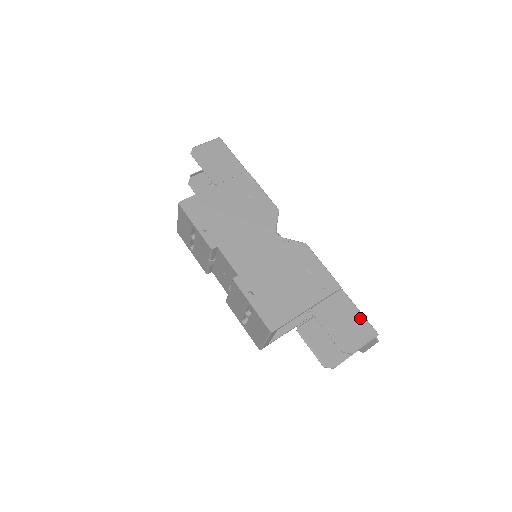
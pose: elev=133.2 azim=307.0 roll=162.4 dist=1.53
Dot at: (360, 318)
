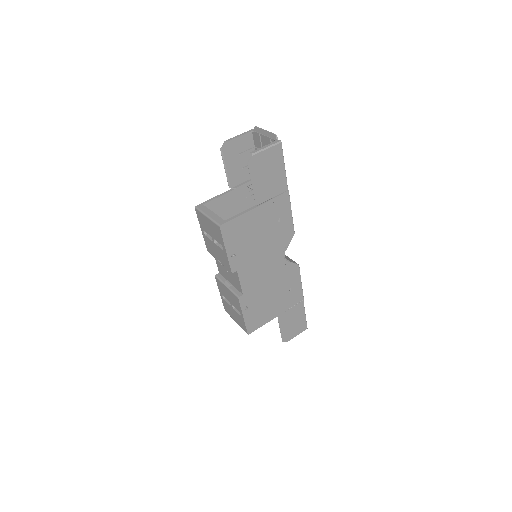
Dot at: (303, 320)
